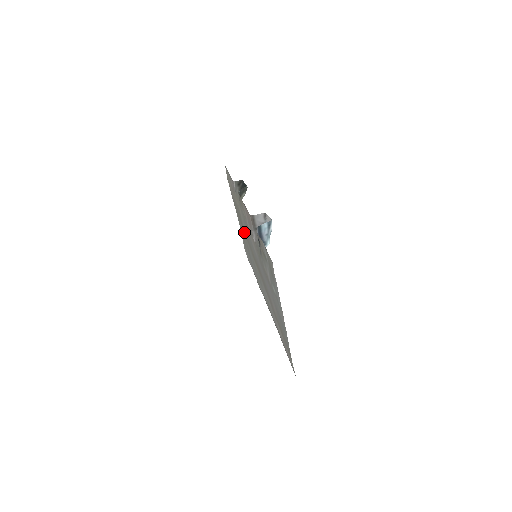
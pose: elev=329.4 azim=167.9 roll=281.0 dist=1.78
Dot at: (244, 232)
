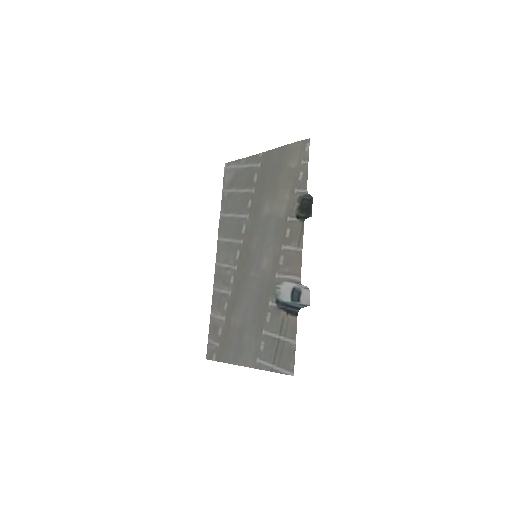
Dot at: (258, 198)
